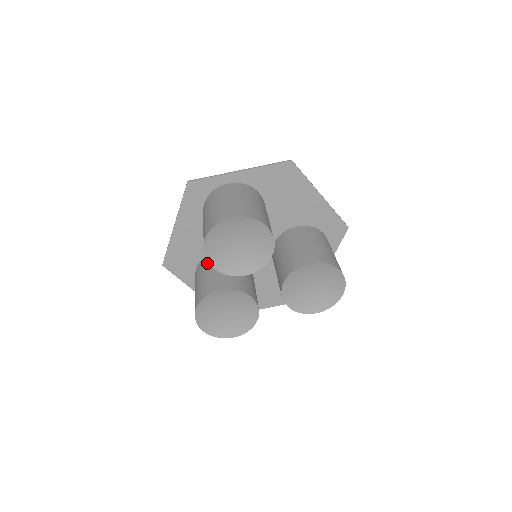
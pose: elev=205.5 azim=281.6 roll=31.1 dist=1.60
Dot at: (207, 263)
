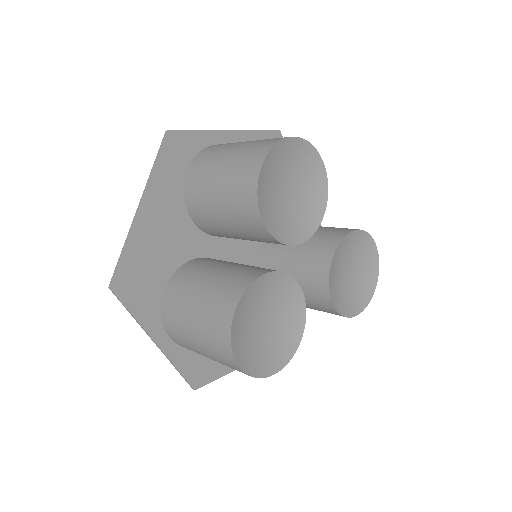
Dot at: (195, 268)
